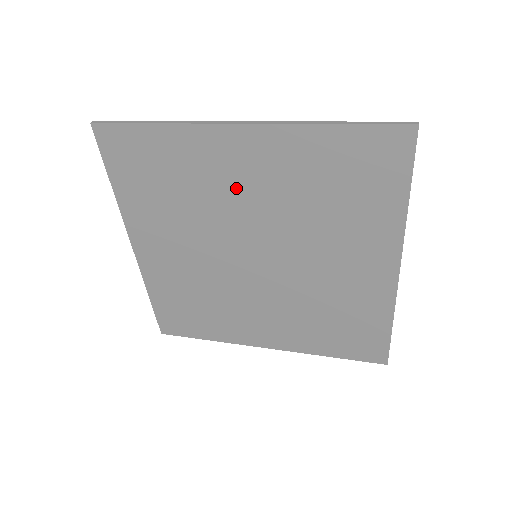
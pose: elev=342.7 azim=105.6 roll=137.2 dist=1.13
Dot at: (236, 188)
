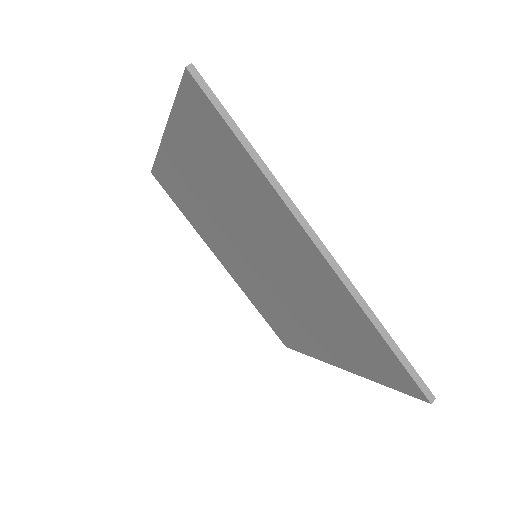
Dot at: (201, 192)
